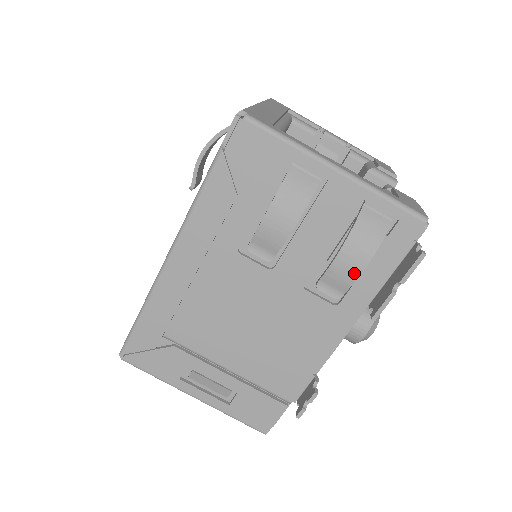
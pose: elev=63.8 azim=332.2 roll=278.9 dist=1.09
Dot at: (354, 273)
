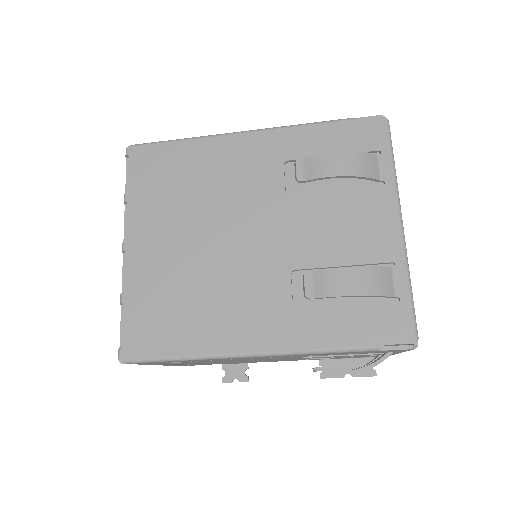
Dot at: occluded
